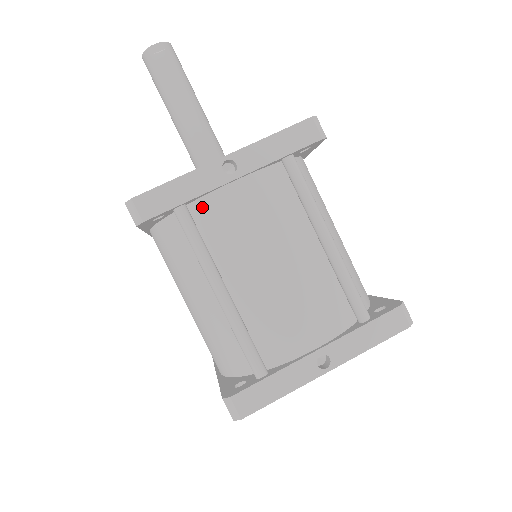
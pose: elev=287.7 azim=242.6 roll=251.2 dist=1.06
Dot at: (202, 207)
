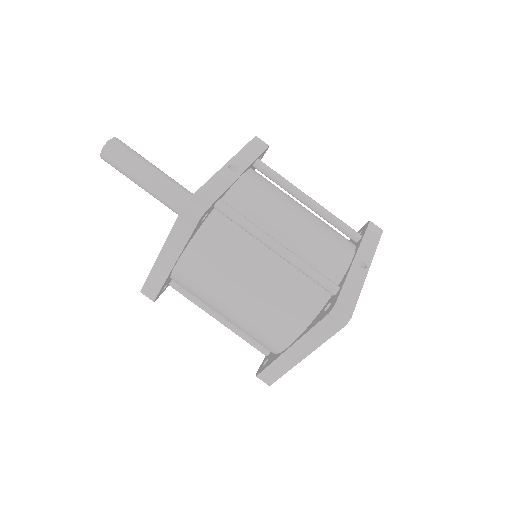
Dot at: (230, 200)
